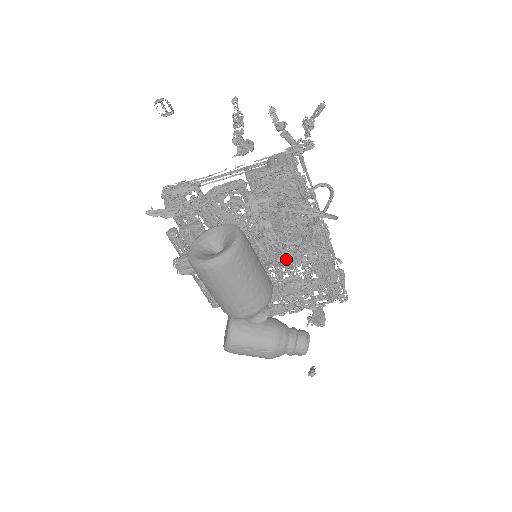
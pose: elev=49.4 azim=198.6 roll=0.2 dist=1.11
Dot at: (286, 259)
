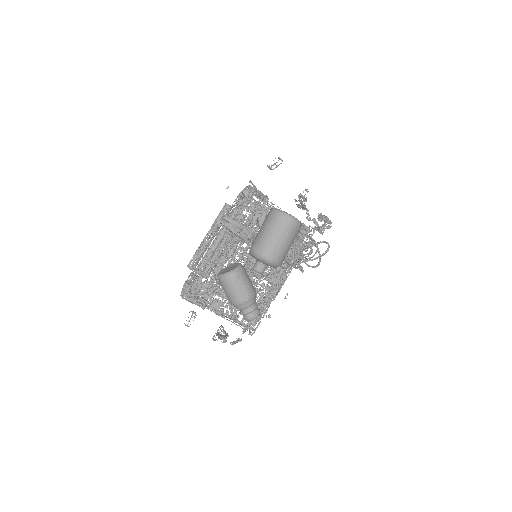
Dot at: (286, 262)
